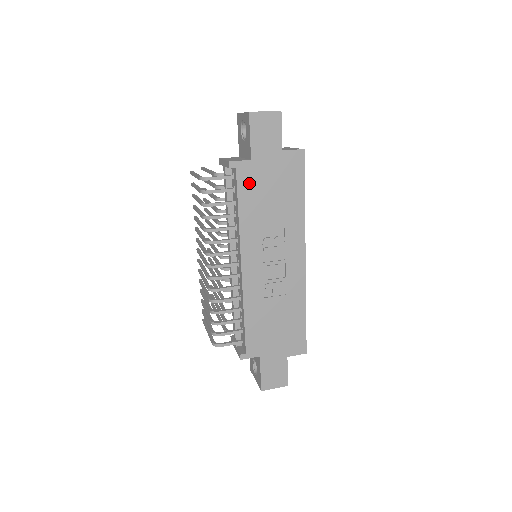
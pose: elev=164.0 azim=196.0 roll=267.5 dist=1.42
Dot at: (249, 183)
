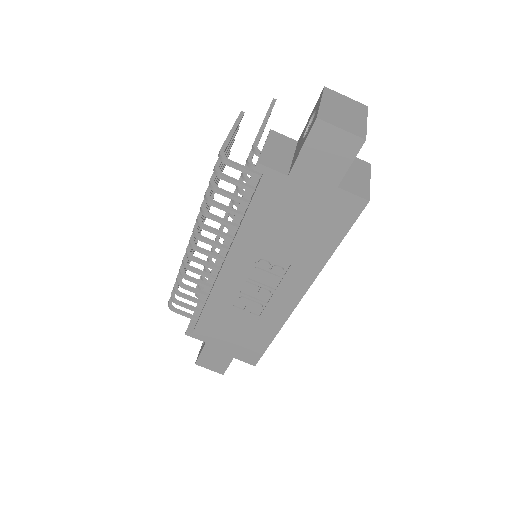
Dot at: (272, 199)
